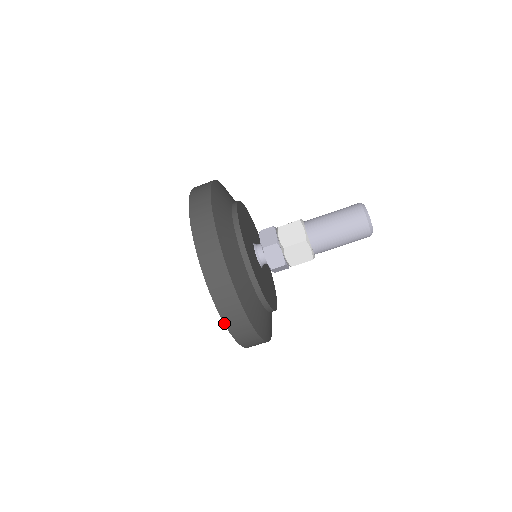
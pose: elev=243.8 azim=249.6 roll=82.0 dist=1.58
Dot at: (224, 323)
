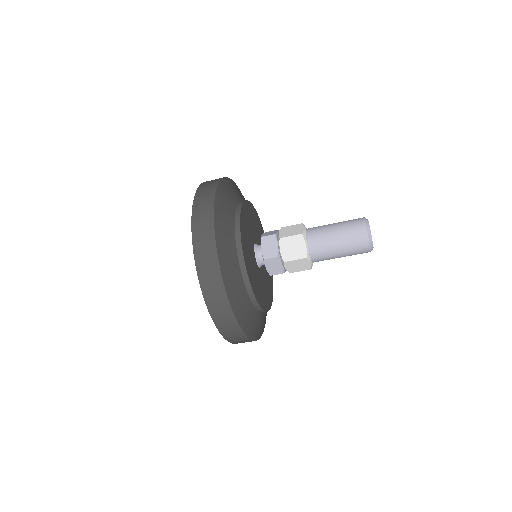
Dot at: occluded
